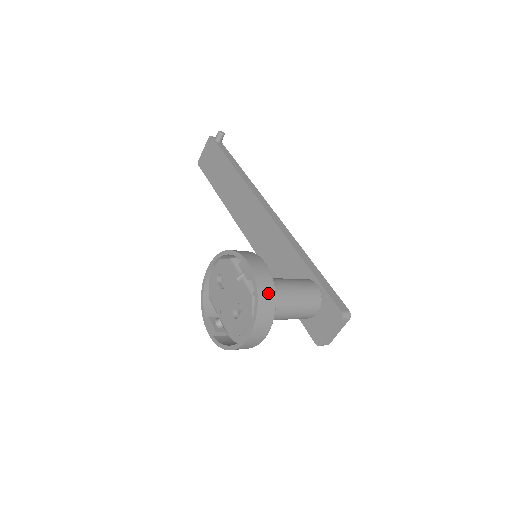
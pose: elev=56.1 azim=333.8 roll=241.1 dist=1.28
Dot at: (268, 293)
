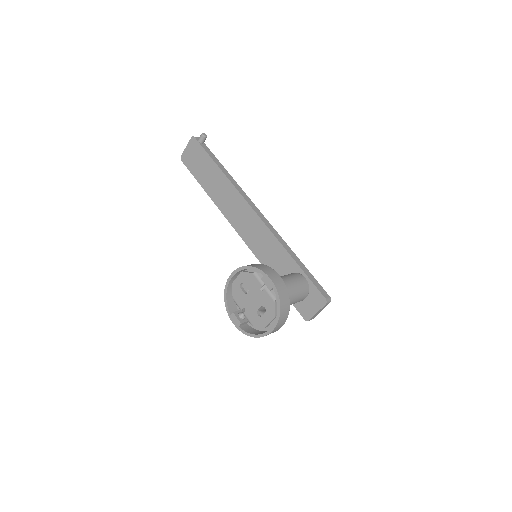
Dot at: (285, 299)
